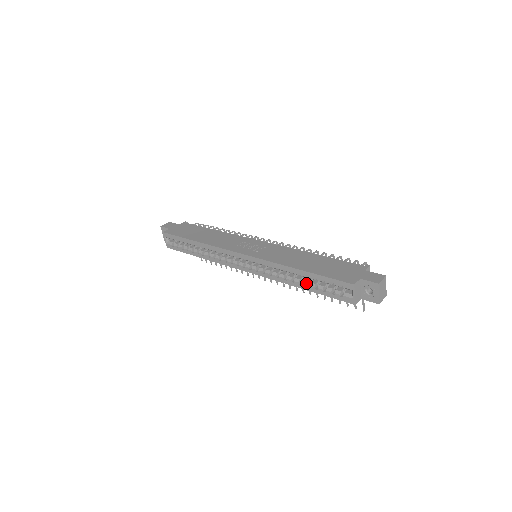
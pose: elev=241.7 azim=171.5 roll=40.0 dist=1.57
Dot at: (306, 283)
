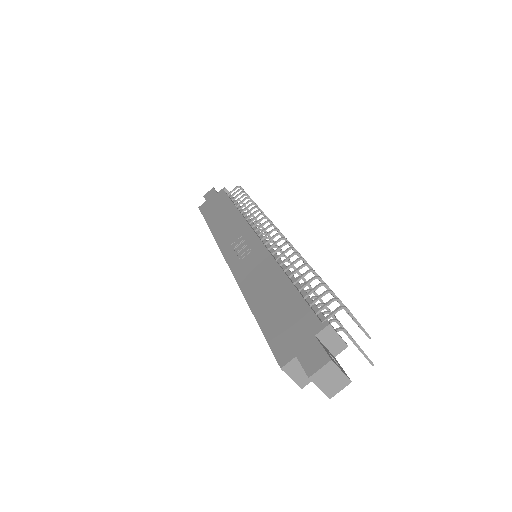
Dot at: occluded
